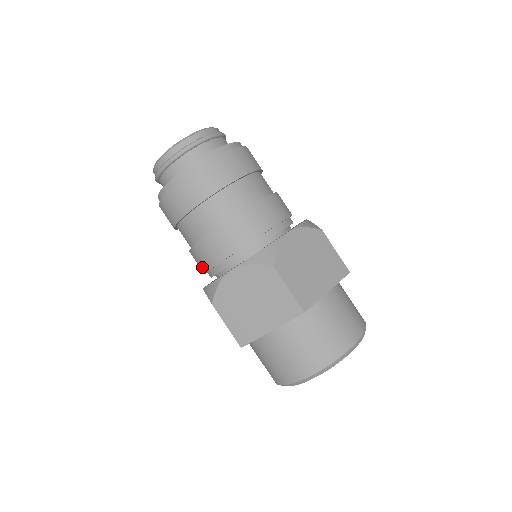
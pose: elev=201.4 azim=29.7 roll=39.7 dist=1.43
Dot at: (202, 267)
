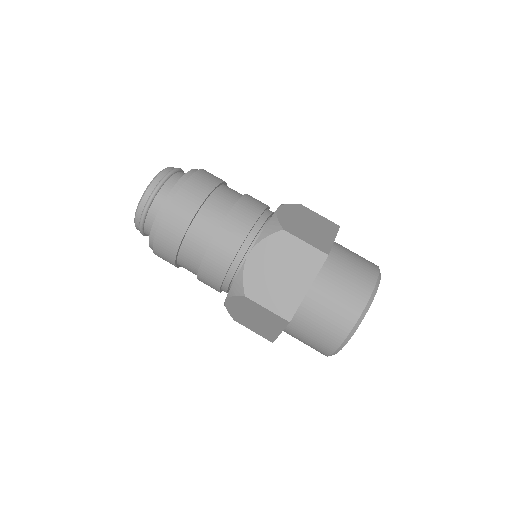
Dot at: occluded
